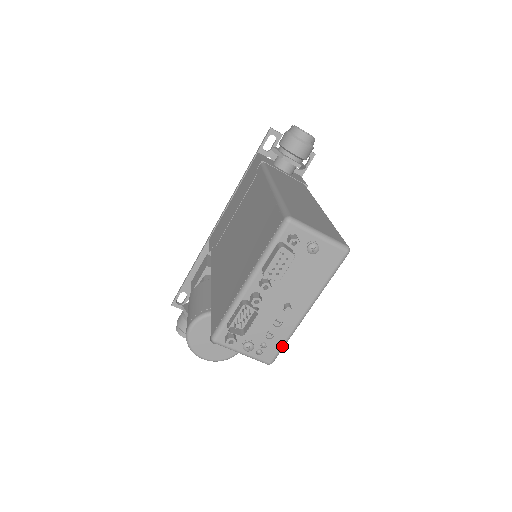
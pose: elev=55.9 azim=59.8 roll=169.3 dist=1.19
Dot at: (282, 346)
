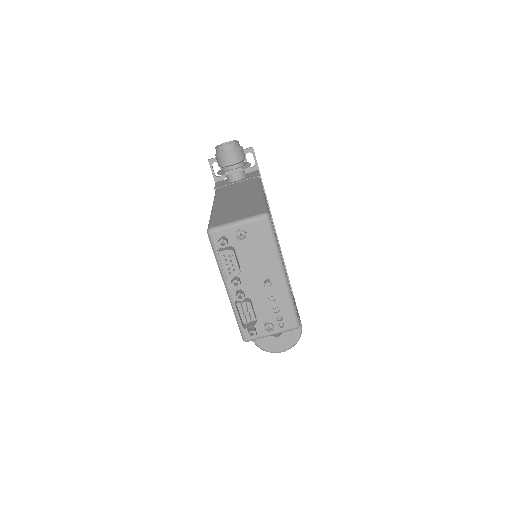
Dot at: (292, 310)
